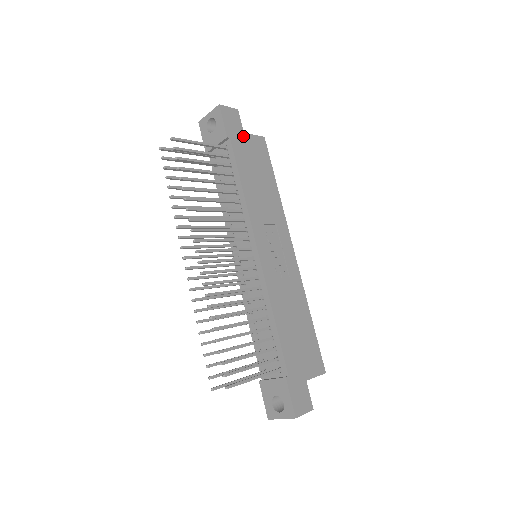
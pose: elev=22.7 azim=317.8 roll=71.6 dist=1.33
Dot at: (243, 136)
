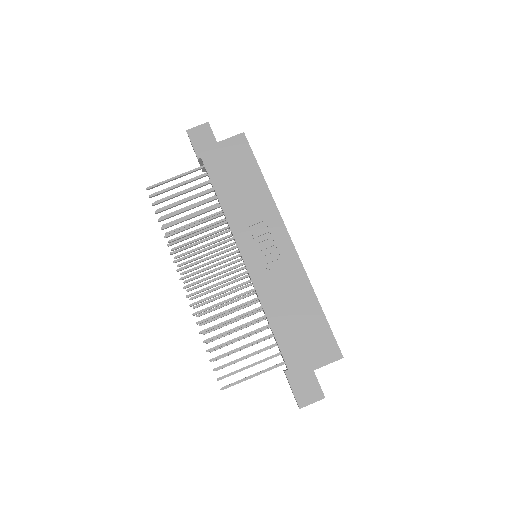
Dot at: (216, 147)
